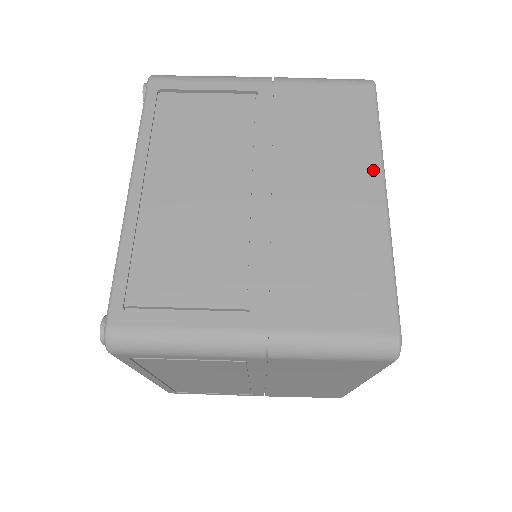
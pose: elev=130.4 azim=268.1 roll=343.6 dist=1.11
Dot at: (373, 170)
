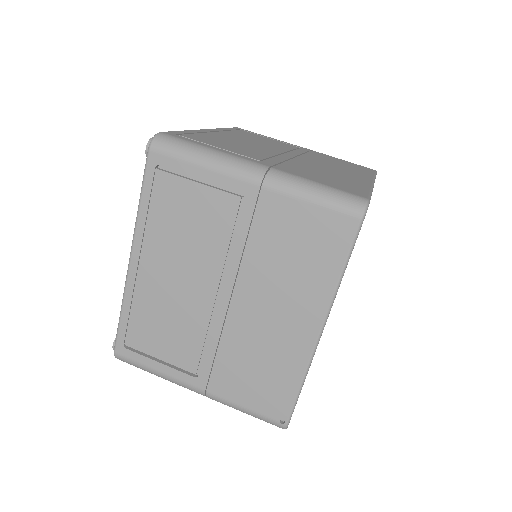
Dot at: (367, 177)
